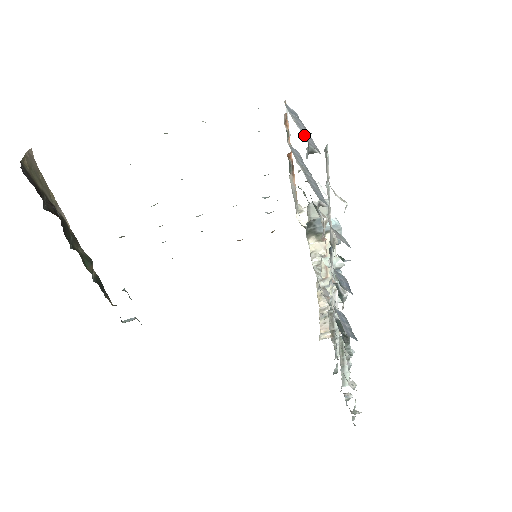
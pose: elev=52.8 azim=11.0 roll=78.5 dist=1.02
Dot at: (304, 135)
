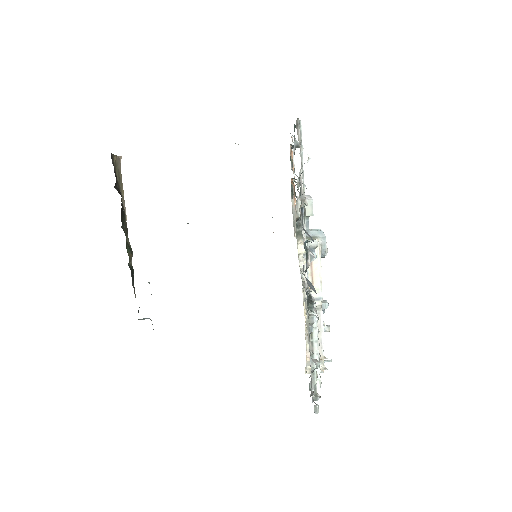
Dot at: occluded
